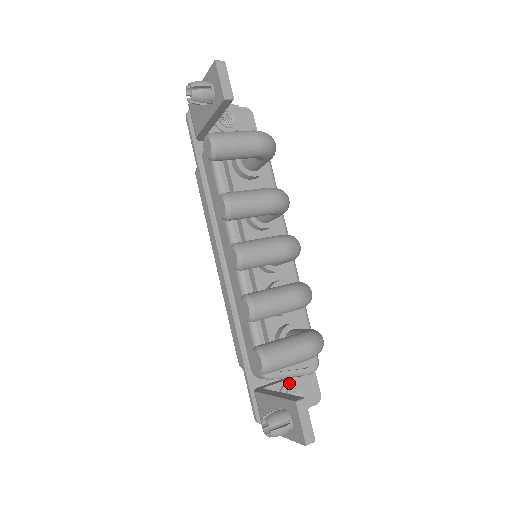
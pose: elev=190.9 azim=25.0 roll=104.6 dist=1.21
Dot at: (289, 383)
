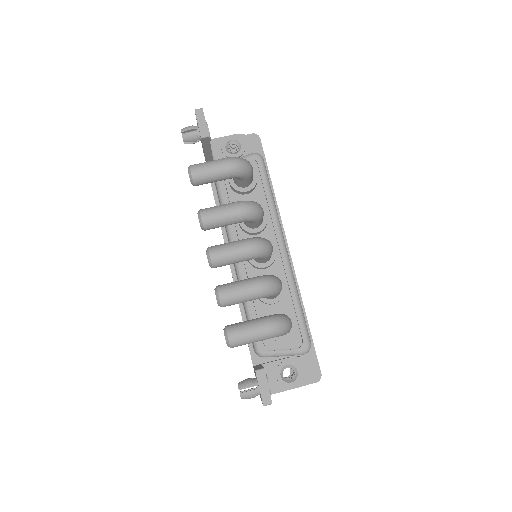
Dot at: (285, 361)
